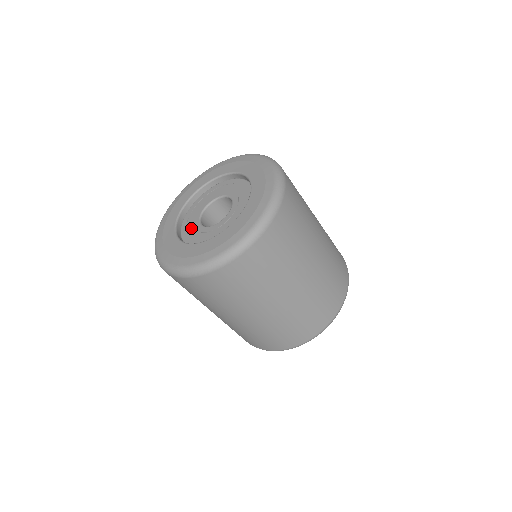
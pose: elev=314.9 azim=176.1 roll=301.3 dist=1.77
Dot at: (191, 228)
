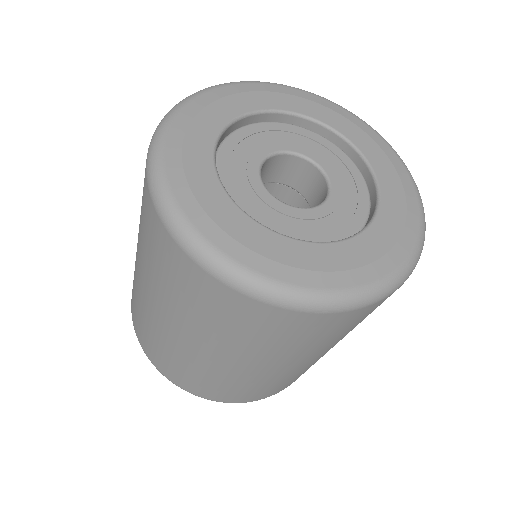
Dot at: (241, 175)
